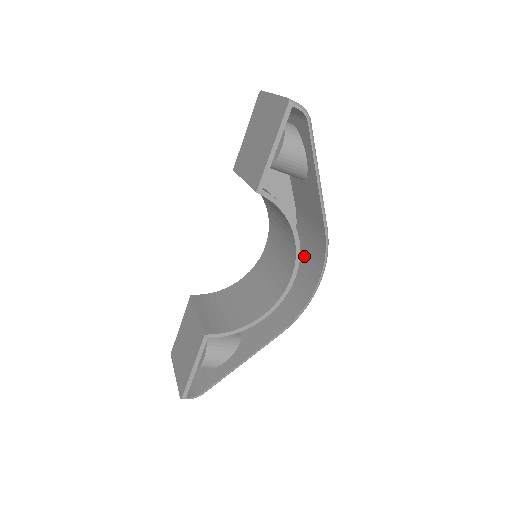
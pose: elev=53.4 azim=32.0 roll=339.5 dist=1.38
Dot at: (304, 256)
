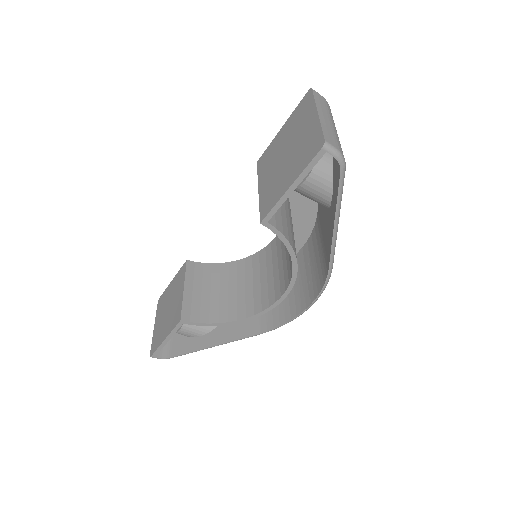
Dot at: (308, 267)
